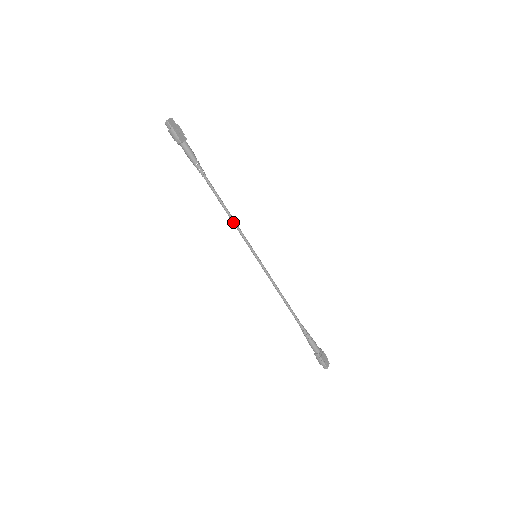
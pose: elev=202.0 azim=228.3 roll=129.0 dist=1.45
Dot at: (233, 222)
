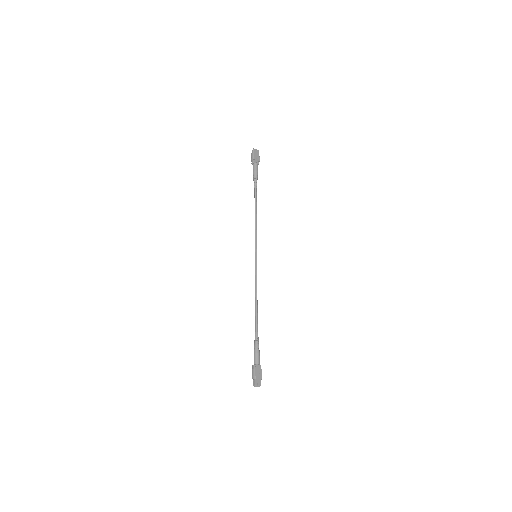
Dot at: (255, 224)
